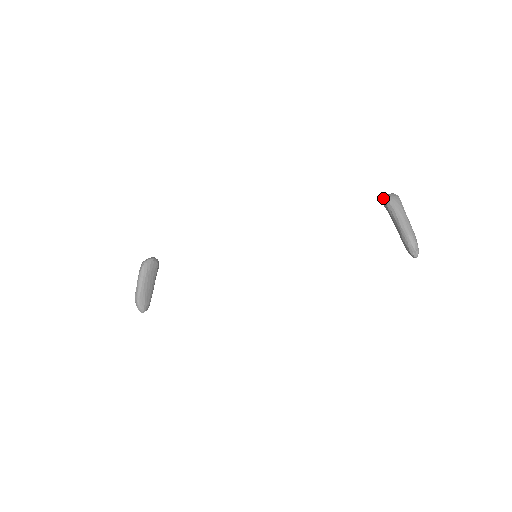
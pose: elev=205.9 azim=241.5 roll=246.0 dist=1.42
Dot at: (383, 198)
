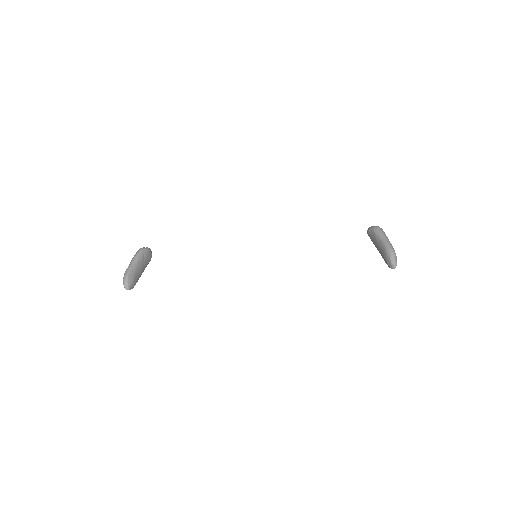
Dot at: (371, 227)
